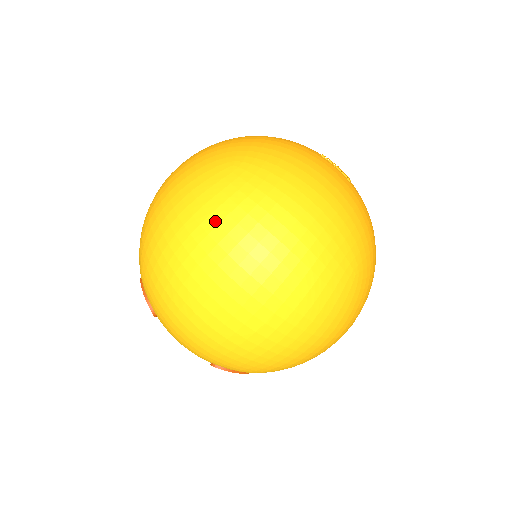
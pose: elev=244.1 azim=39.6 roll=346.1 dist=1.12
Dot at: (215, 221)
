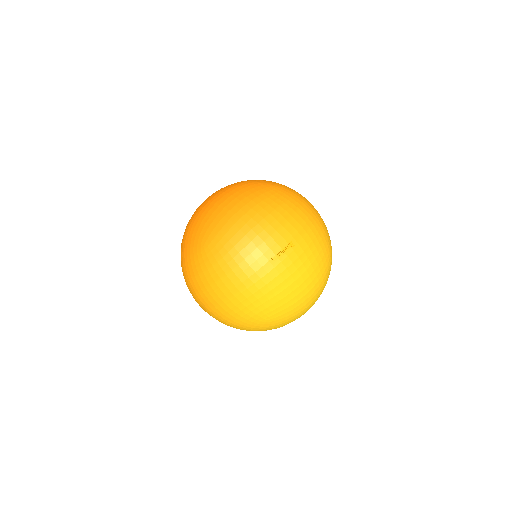
Dot at: occluded
